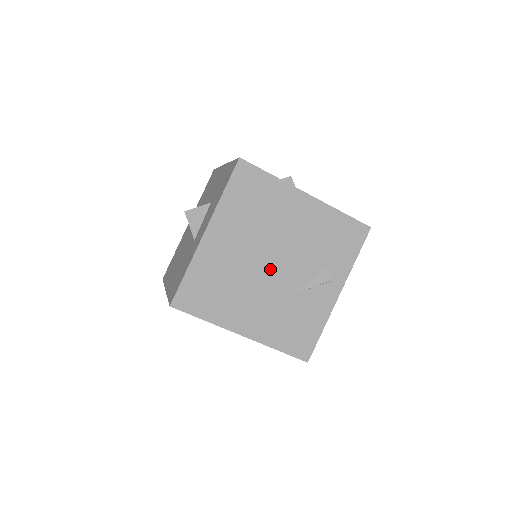
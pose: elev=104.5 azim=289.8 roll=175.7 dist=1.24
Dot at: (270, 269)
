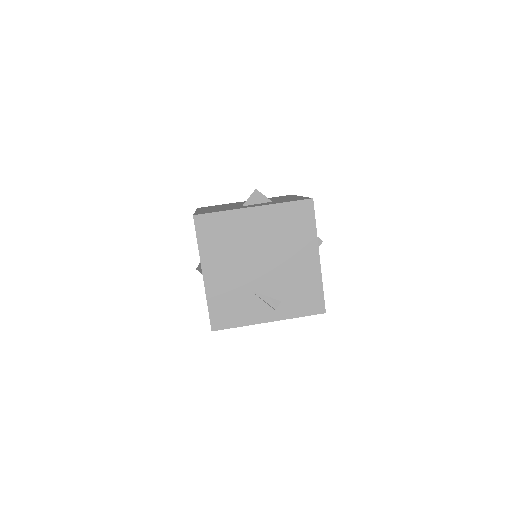
Dot at: (257, 264)
